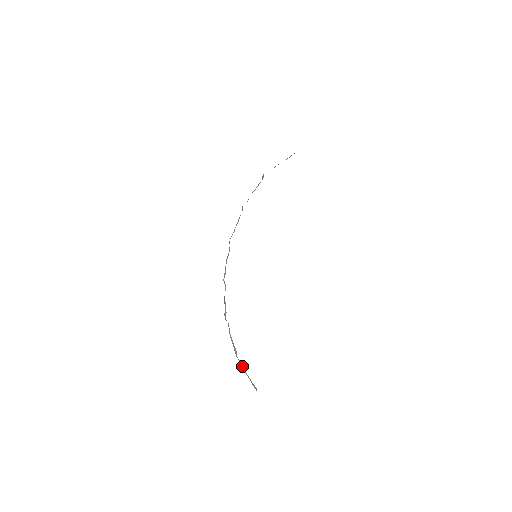
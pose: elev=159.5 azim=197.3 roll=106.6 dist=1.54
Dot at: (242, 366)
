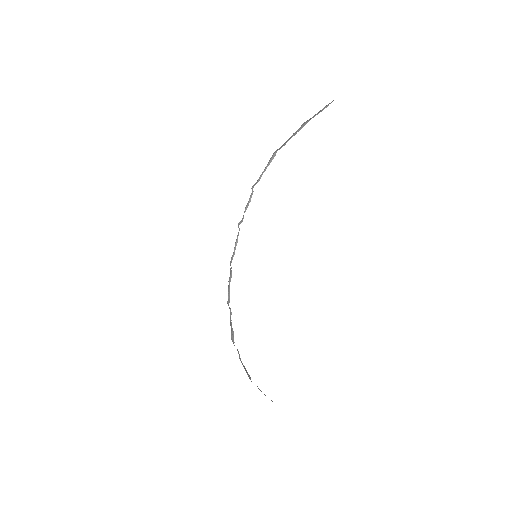
Dot at: (258, 388)
